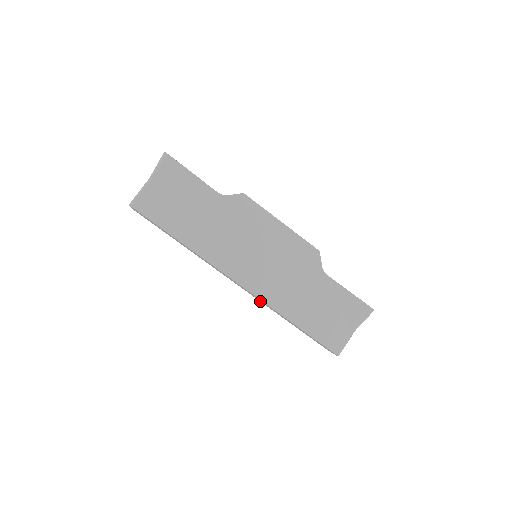
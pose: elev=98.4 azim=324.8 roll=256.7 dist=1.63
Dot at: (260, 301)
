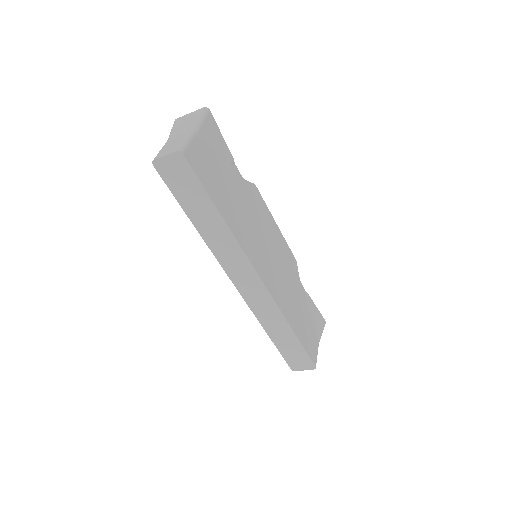
Dot at: (253, 310)
